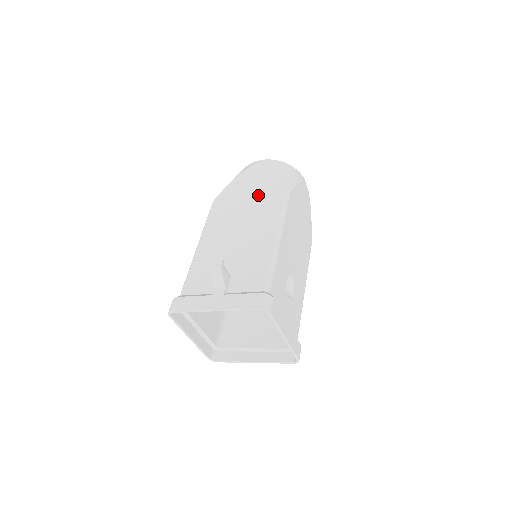
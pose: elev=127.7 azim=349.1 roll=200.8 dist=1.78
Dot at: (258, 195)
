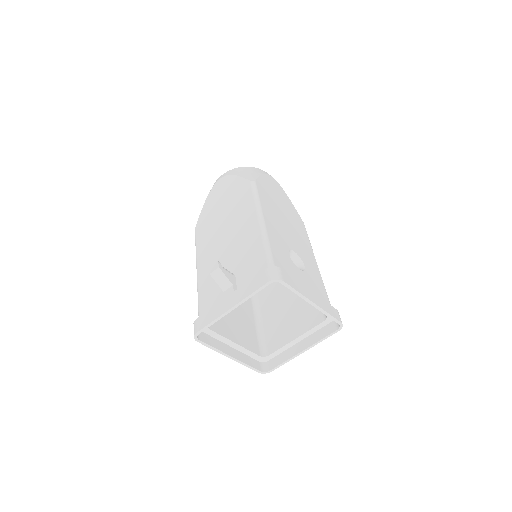
Dot at: (229, 201)
